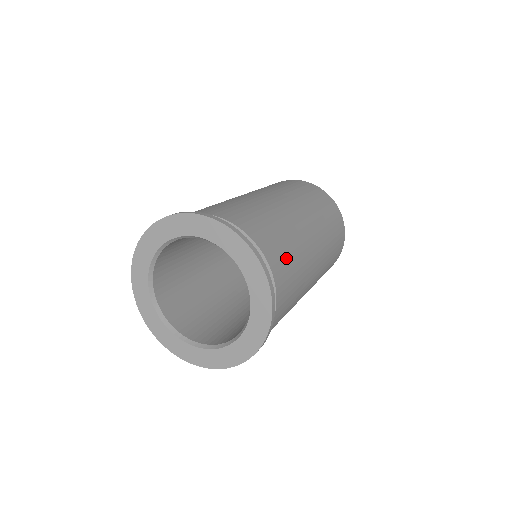
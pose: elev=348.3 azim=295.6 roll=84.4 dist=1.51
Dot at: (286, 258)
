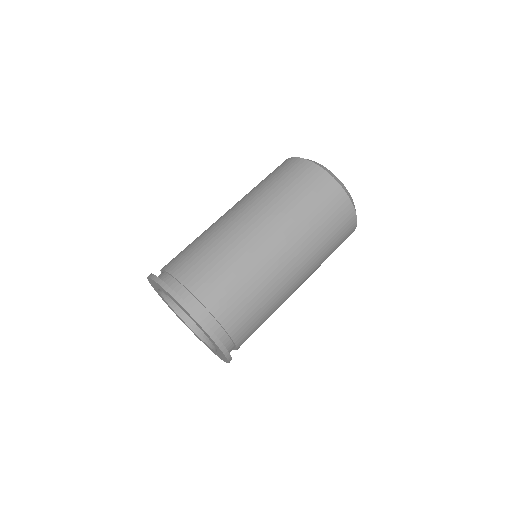
Dot at: (253, 317)
